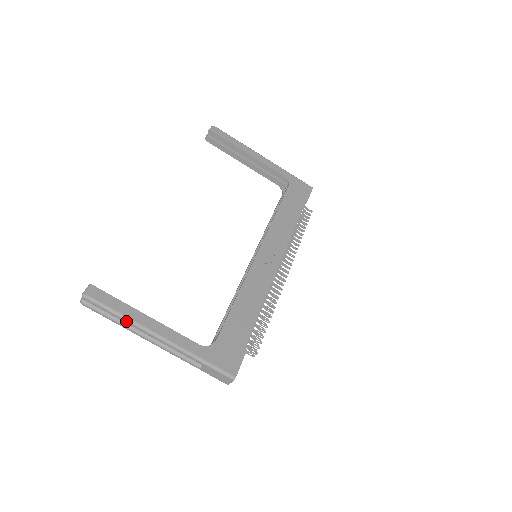
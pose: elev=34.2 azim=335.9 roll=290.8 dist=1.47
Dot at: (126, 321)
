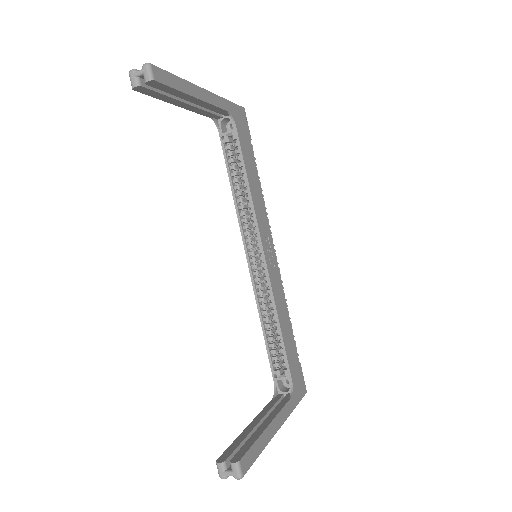
Dot at: (263, 449)
